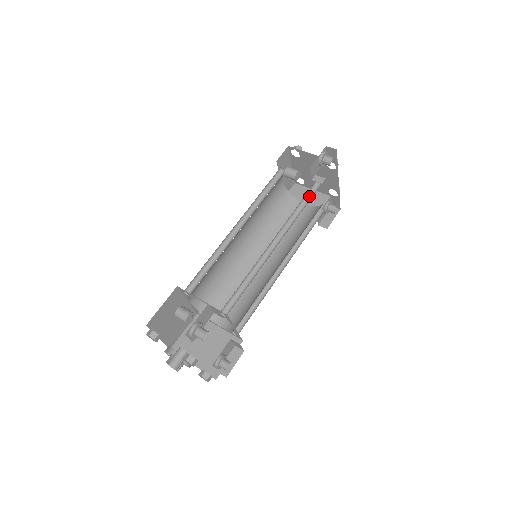
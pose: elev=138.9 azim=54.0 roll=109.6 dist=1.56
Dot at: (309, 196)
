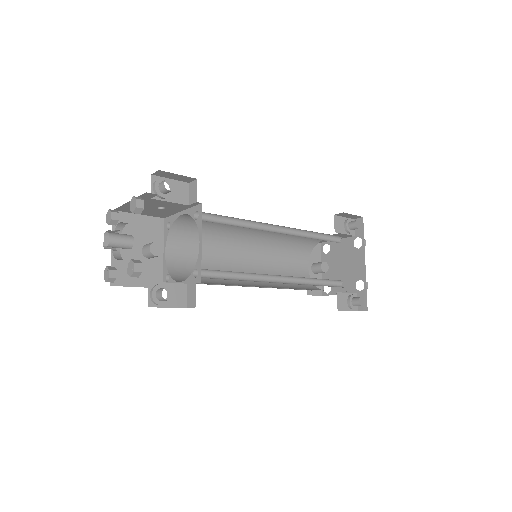
Dot at: occluded
